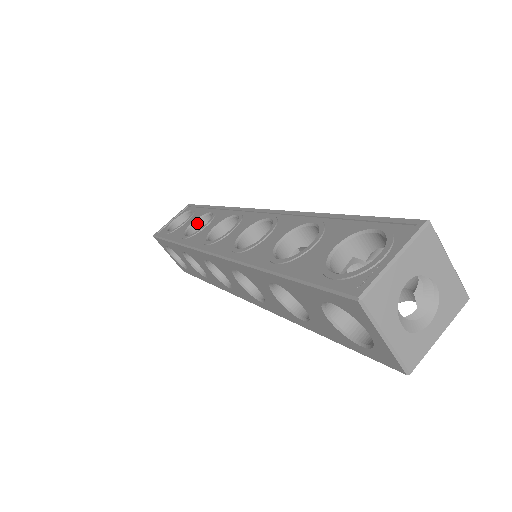
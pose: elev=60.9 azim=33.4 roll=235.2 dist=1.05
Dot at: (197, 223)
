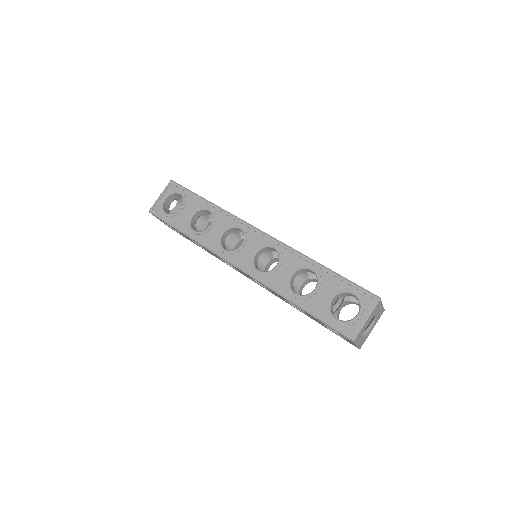
Dot at: (195, 214)
